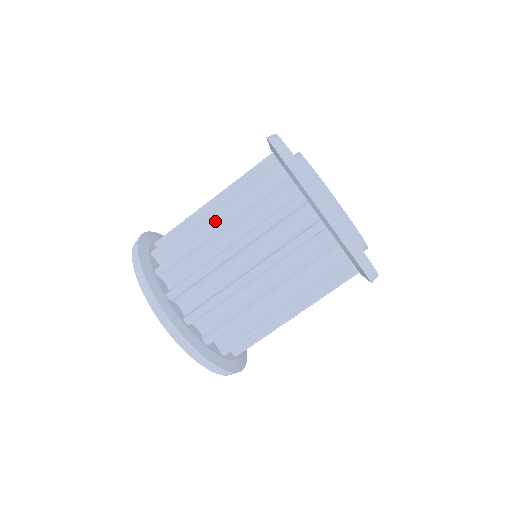
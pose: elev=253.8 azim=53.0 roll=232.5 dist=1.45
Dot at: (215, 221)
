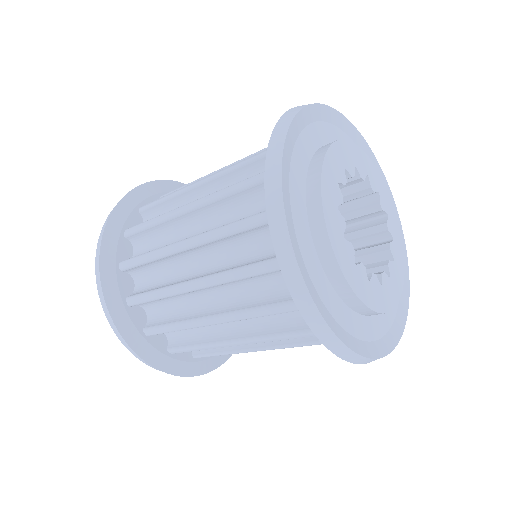
Dot at: (193, 258)
